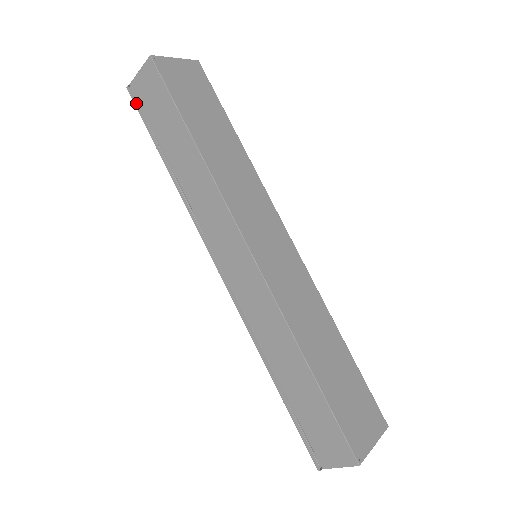
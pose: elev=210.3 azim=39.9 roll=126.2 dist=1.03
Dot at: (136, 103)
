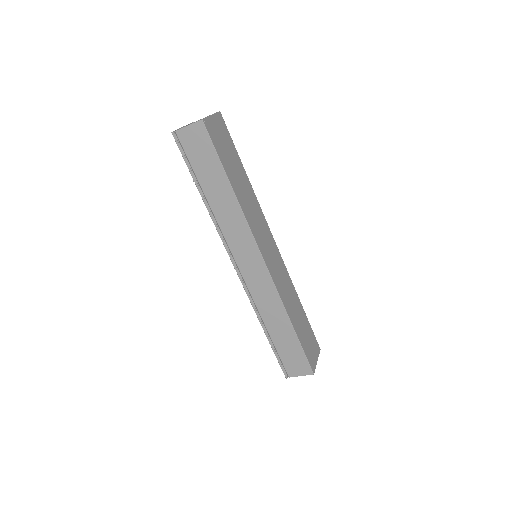
Dot at: (180, 146)
